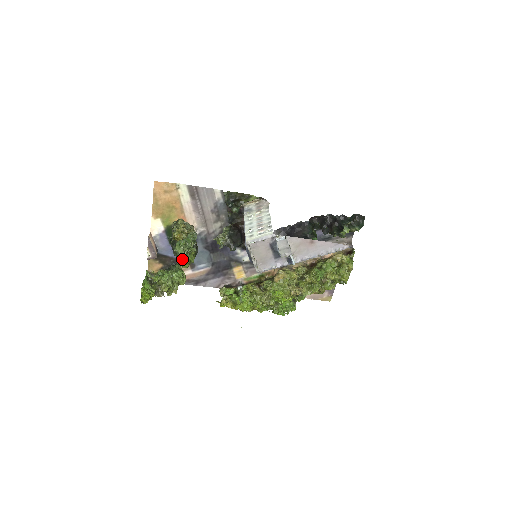
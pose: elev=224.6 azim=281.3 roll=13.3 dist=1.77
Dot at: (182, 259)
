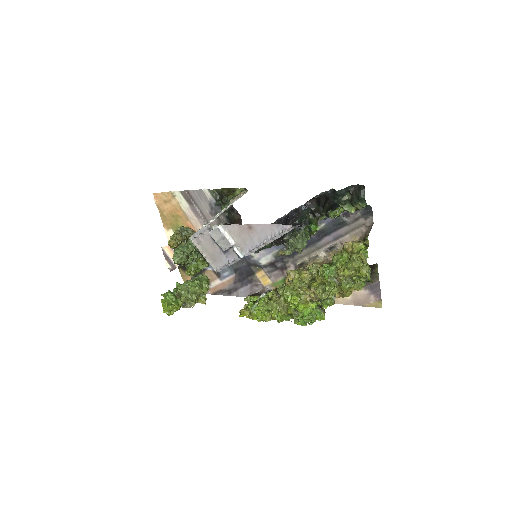
Dot at: (187, 267)
